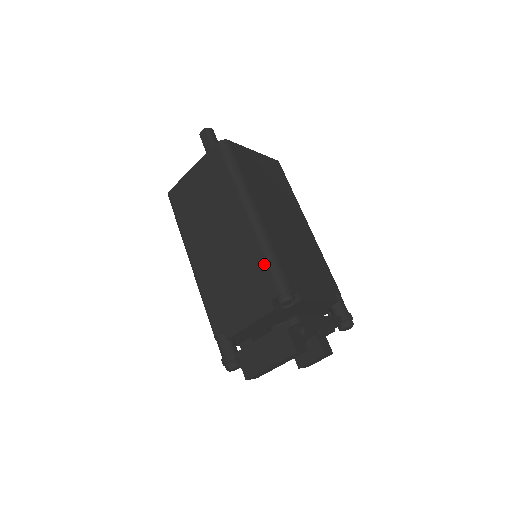
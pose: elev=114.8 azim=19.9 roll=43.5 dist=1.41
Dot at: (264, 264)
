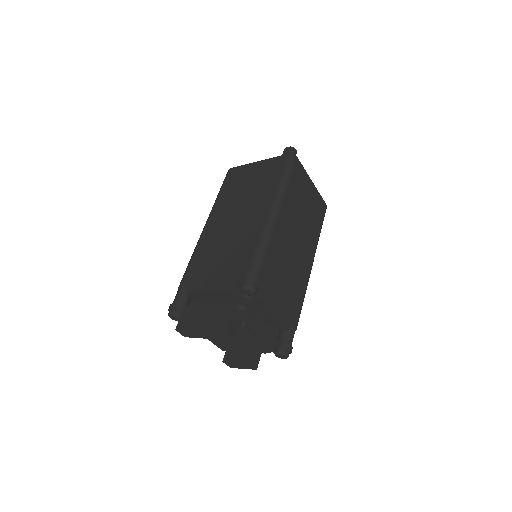
Dot at: (253, 253)
